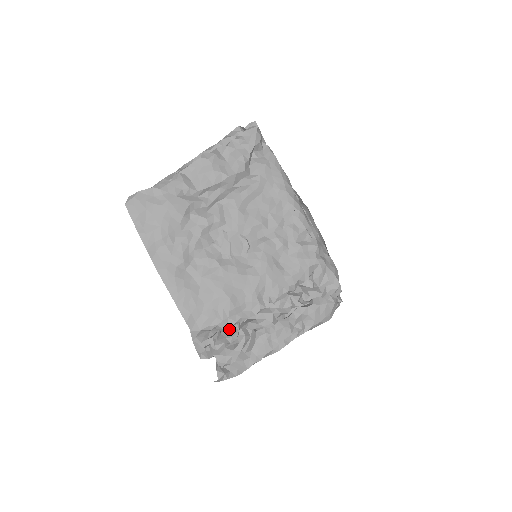
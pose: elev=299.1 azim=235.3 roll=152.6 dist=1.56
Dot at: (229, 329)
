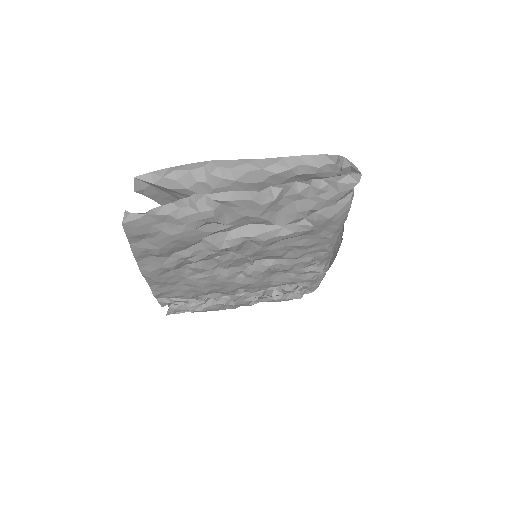
Dot at: occluded
